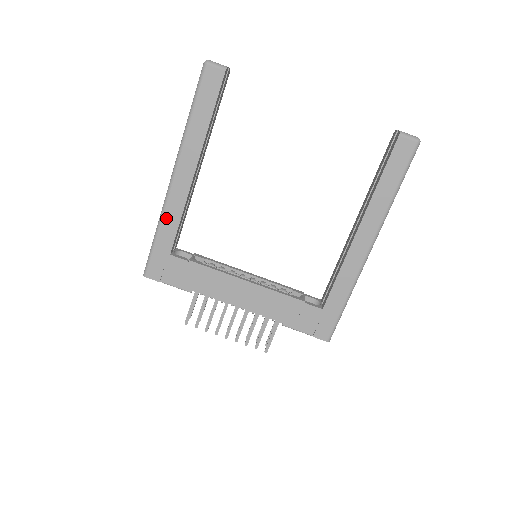
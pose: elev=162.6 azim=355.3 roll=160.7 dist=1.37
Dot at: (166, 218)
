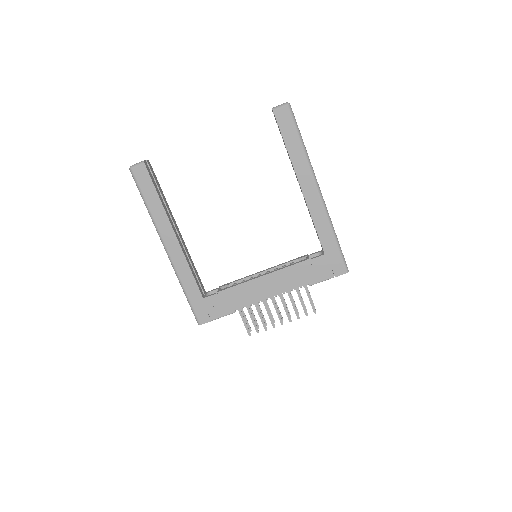
Dot at: (182, 278)
